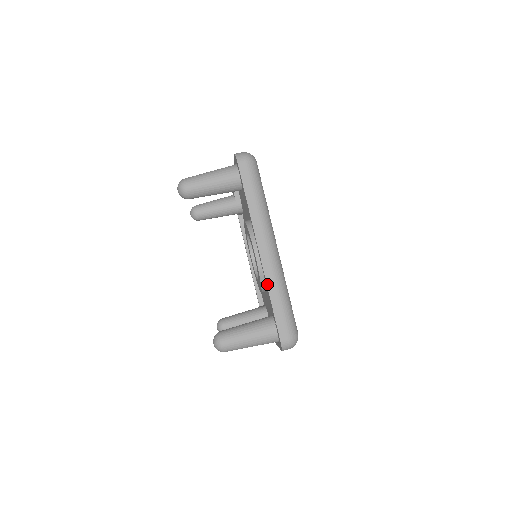
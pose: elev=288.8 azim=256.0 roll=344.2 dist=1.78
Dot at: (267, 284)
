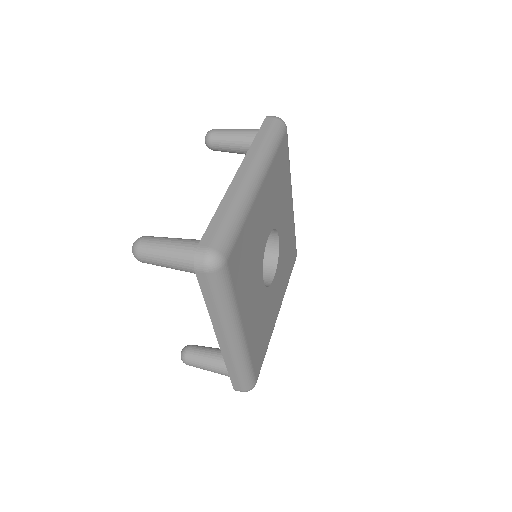
Dot at: (224, 197)
